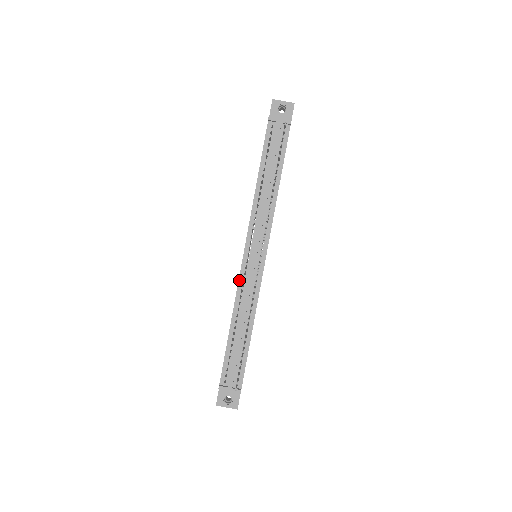
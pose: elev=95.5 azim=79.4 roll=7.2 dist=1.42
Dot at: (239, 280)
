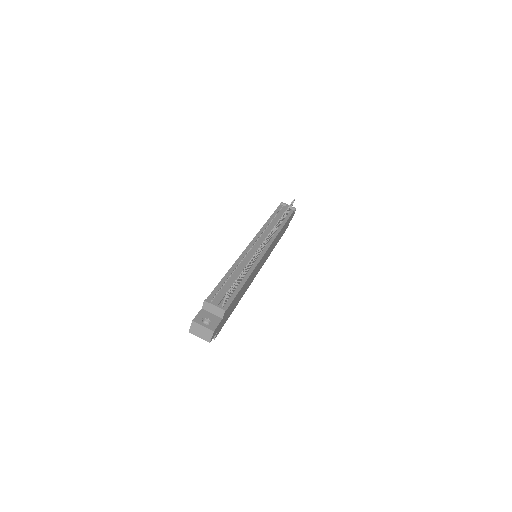
Dot at: (243, 252)
